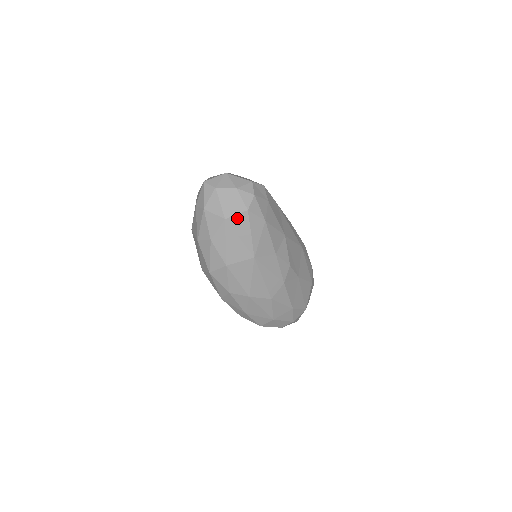
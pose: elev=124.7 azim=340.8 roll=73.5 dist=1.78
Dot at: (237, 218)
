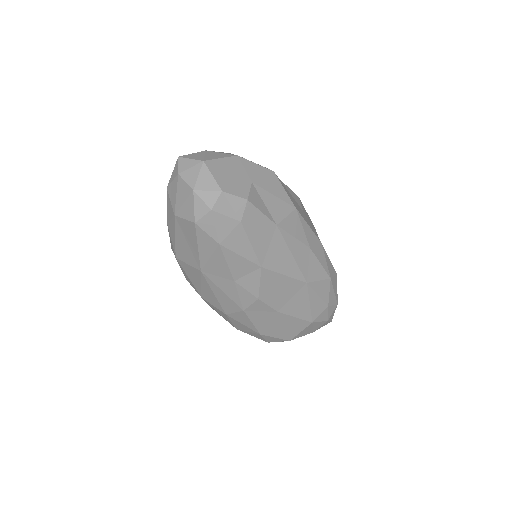
Dot at: (185, 223)
